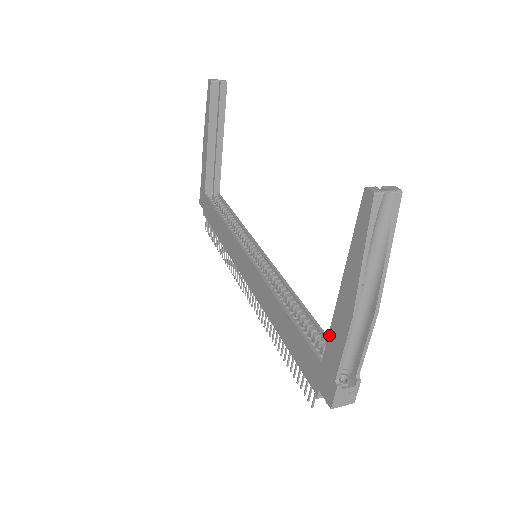
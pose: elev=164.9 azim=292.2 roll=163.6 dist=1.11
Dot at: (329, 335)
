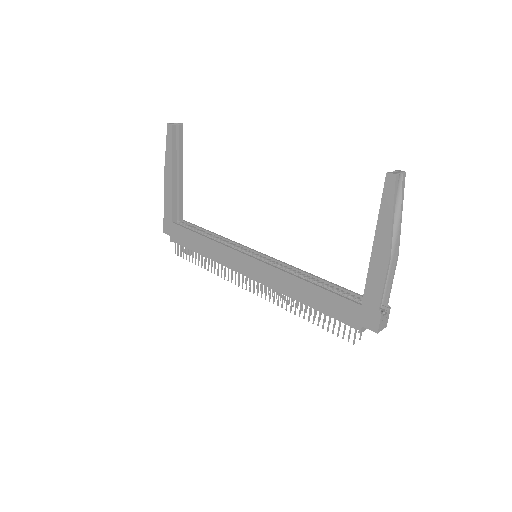
Dot at: (367, 282)
